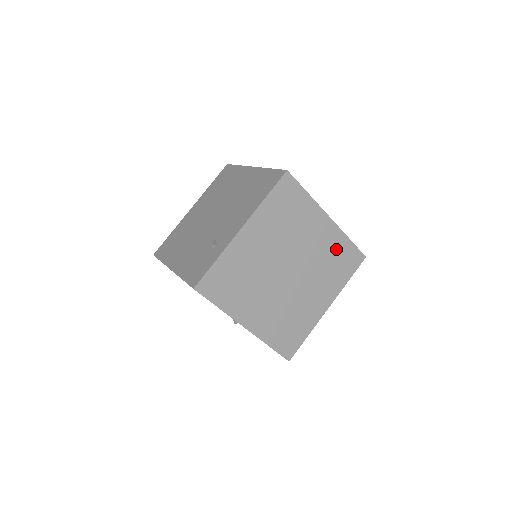
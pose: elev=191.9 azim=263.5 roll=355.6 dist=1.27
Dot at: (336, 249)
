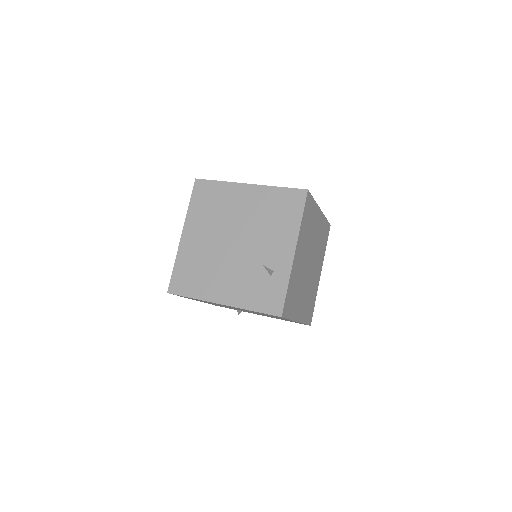
Dot at: (322, 230)
